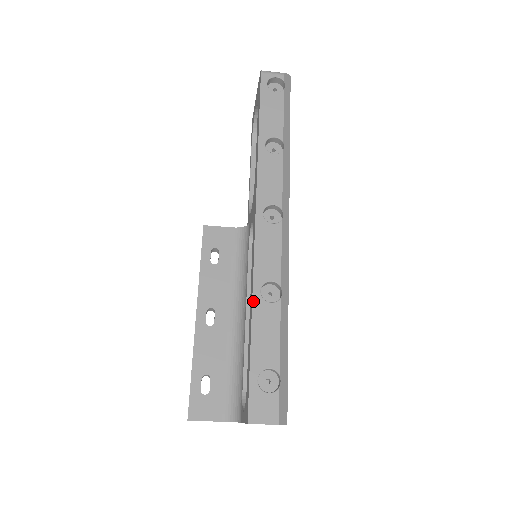
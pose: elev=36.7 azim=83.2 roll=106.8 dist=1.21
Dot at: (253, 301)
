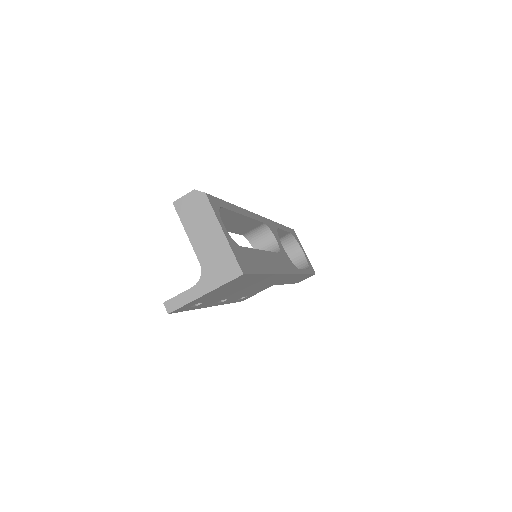
Dot at: occluded
